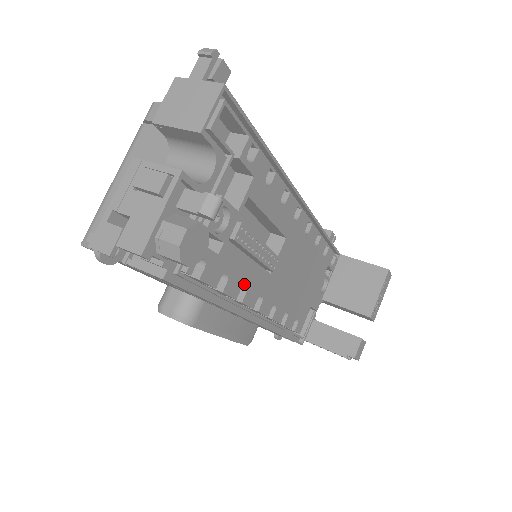
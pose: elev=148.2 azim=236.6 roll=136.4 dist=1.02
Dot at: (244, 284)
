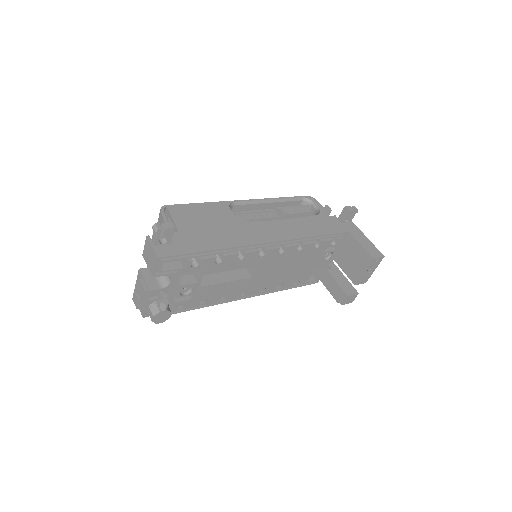
Dot at: occluded
